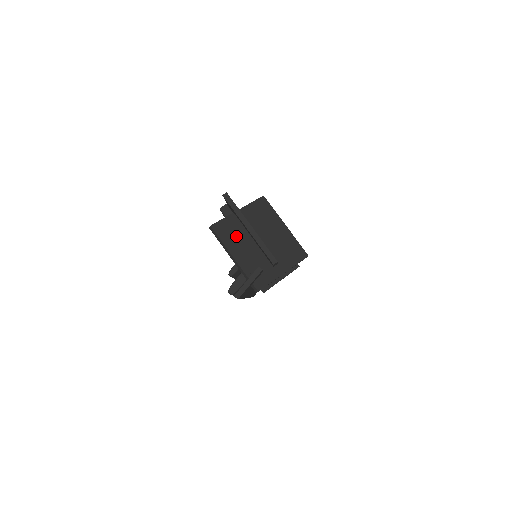
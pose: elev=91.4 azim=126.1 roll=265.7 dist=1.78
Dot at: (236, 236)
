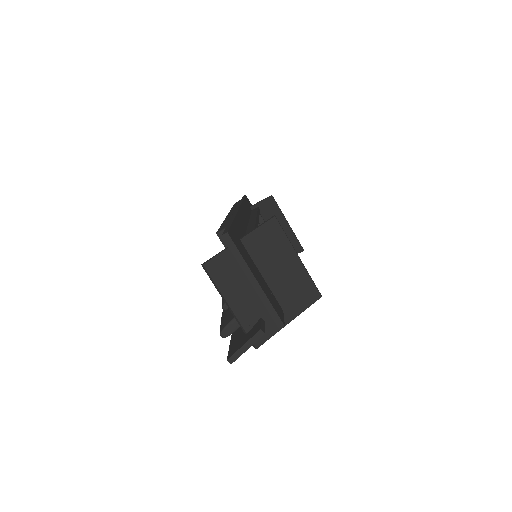
Dot at: (235, 277)
